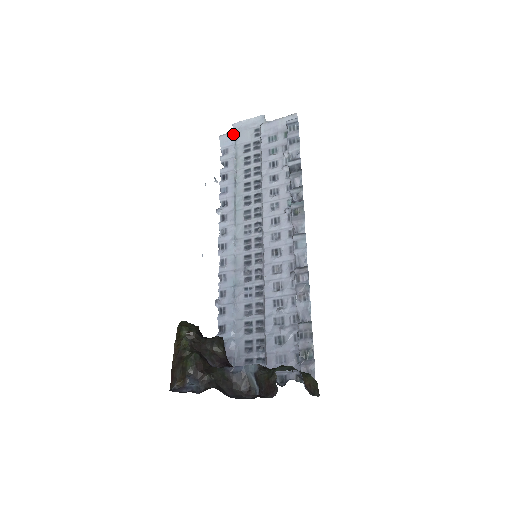
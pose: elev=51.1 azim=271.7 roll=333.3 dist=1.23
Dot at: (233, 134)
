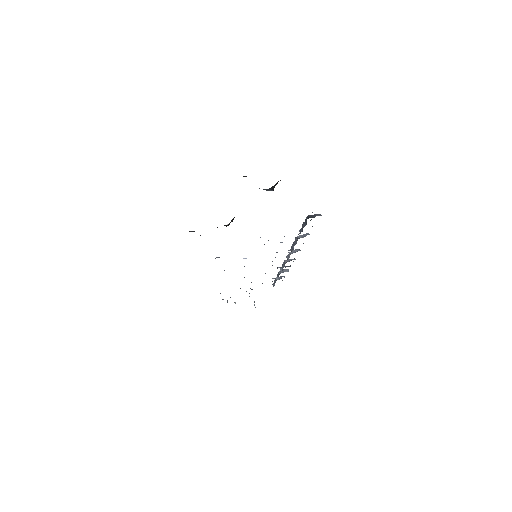
Dot at: occluded
